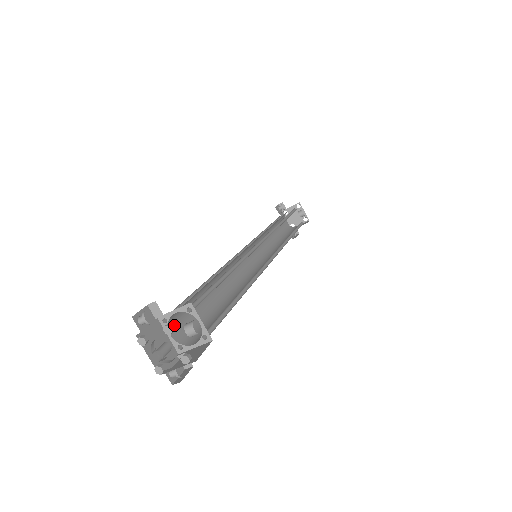
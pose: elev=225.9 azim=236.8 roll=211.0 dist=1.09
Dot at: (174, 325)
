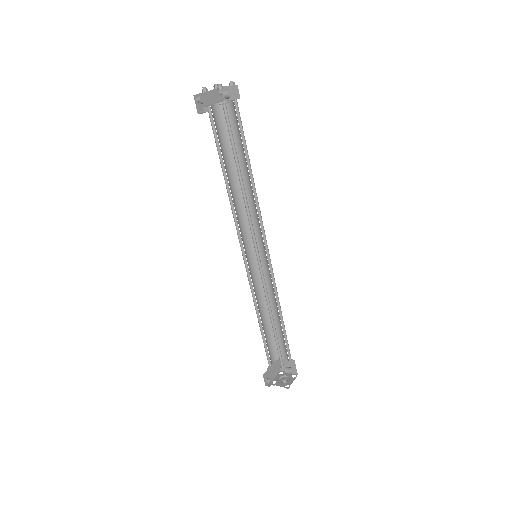
Dot at: (271, 359)
